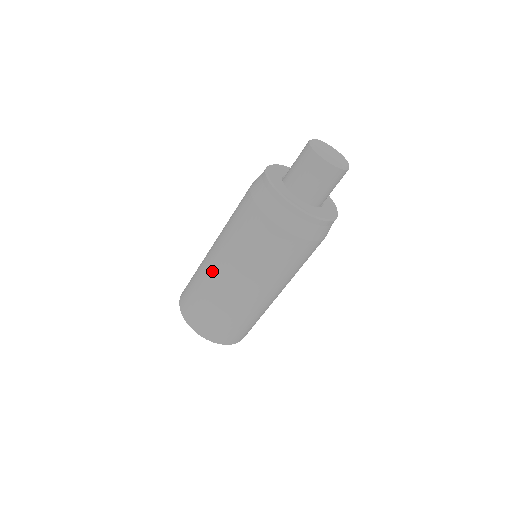
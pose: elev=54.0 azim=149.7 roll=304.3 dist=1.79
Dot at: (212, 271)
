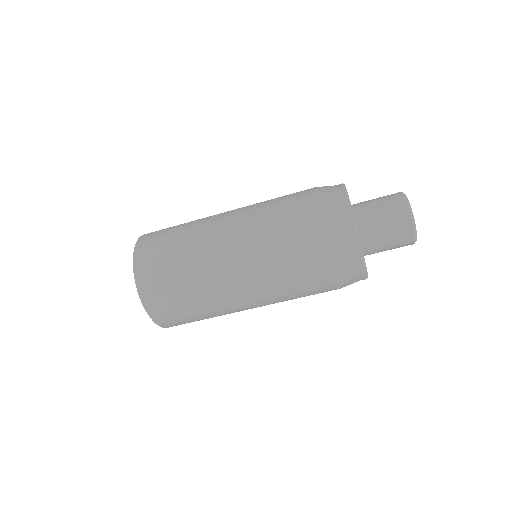
Dot at: (212, 238)
